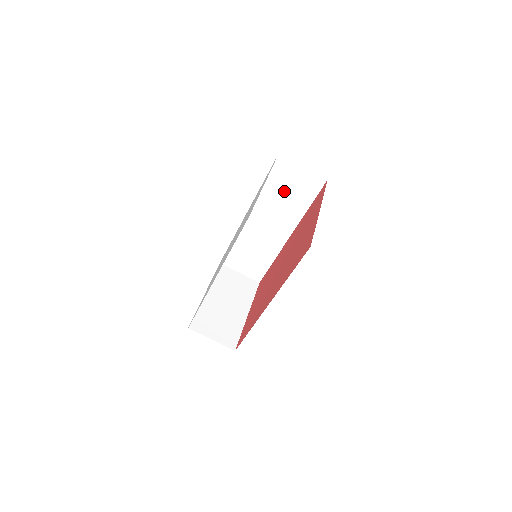
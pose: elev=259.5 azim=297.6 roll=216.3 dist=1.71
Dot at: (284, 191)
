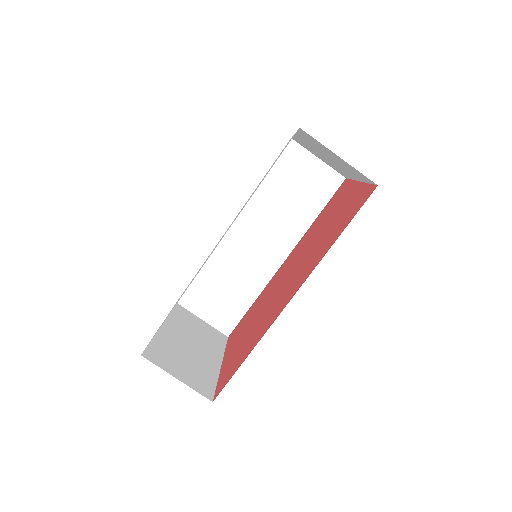
Dot at: (289, 191)
